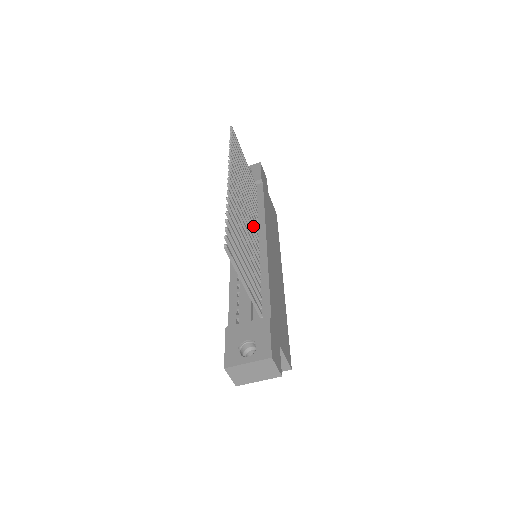
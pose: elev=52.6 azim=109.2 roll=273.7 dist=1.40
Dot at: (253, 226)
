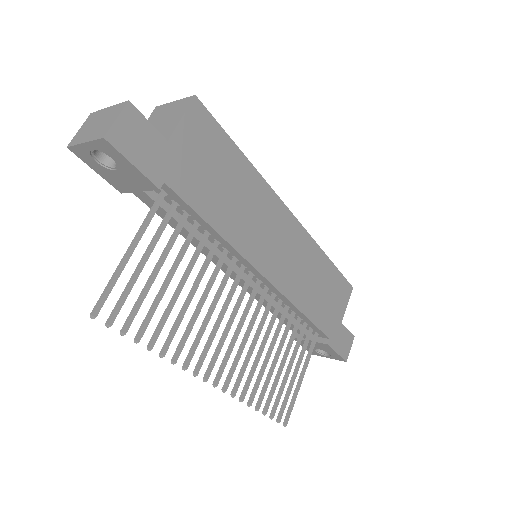
Dot at: (244, 295)
